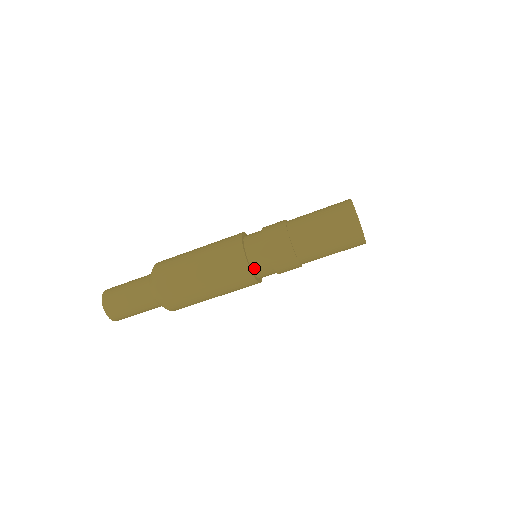
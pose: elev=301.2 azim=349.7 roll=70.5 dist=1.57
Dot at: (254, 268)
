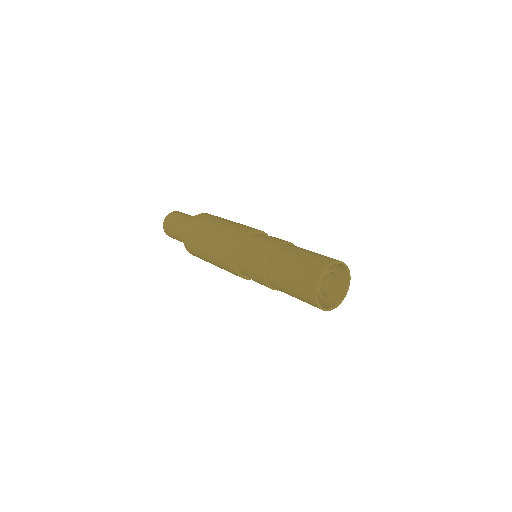
Dot at: (246, 275)
